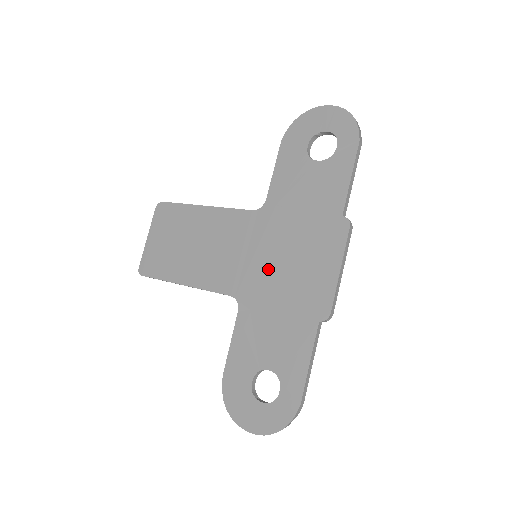
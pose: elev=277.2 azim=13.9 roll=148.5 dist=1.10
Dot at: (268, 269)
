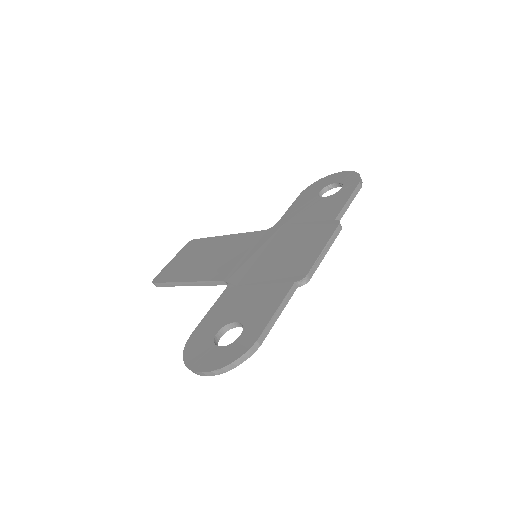
Dot at: (263, 259)
